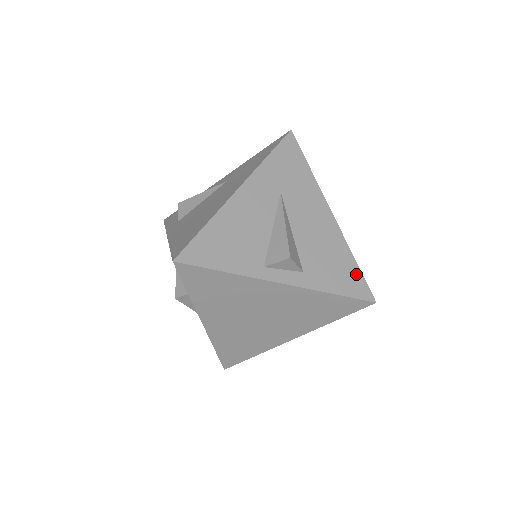
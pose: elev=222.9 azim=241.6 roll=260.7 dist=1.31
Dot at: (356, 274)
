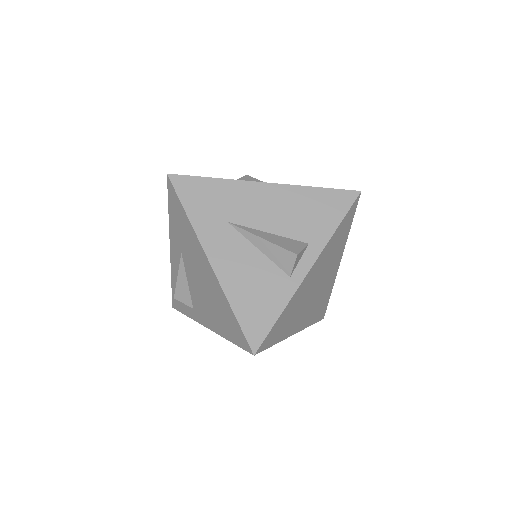
Dot at: (330, 195)
